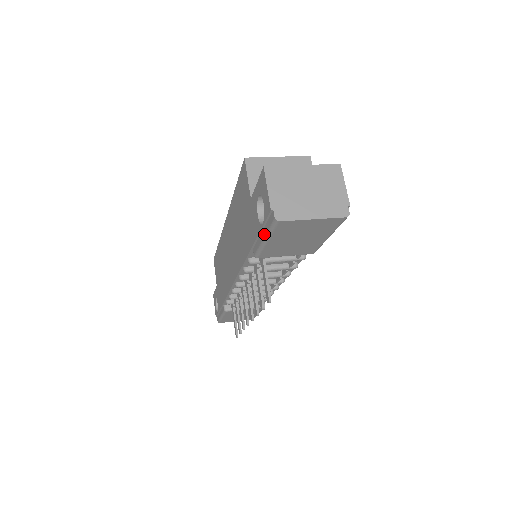
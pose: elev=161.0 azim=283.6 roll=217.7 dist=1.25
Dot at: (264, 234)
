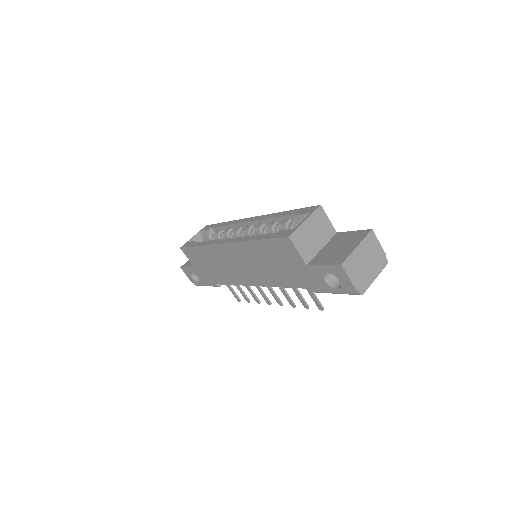
Dot at: (336, 292)
